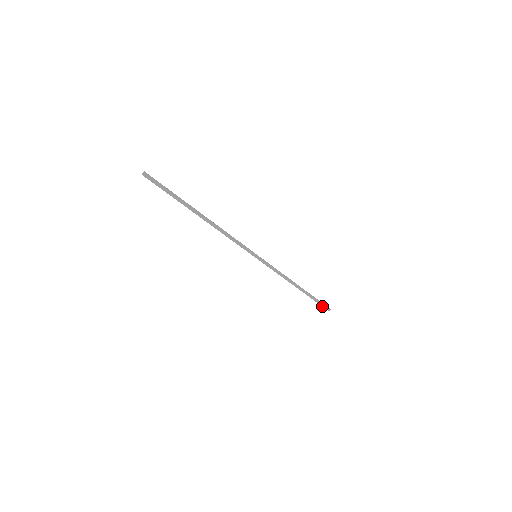
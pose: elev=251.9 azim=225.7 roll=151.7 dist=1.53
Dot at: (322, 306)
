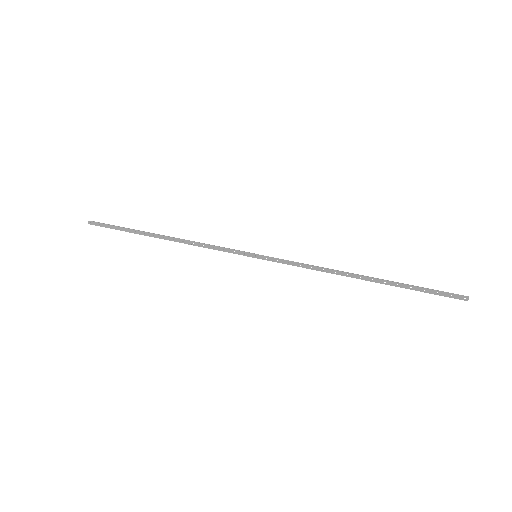
Dot at: occluded
